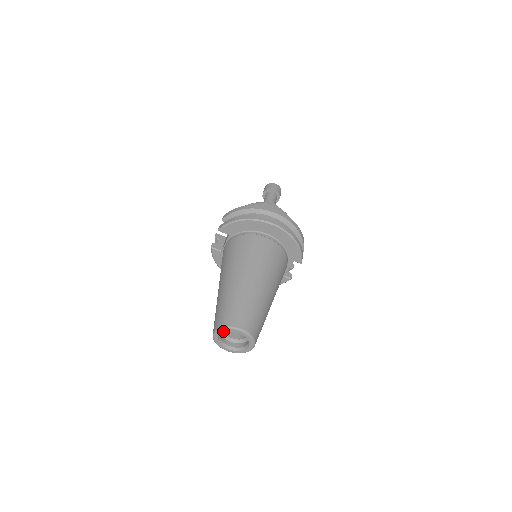
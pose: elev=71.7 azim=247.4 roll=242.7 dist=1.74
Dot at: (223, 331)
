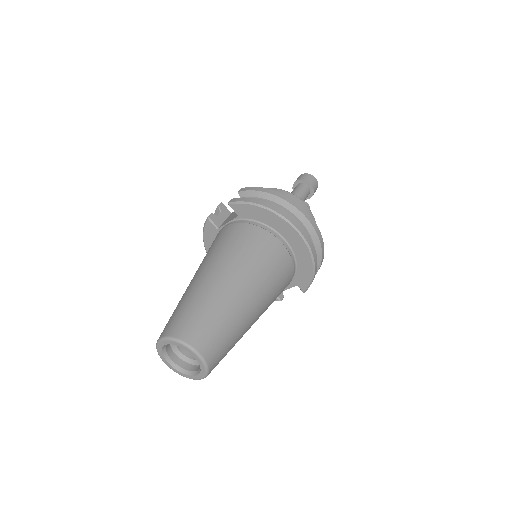
Dot at: (175, 343)
